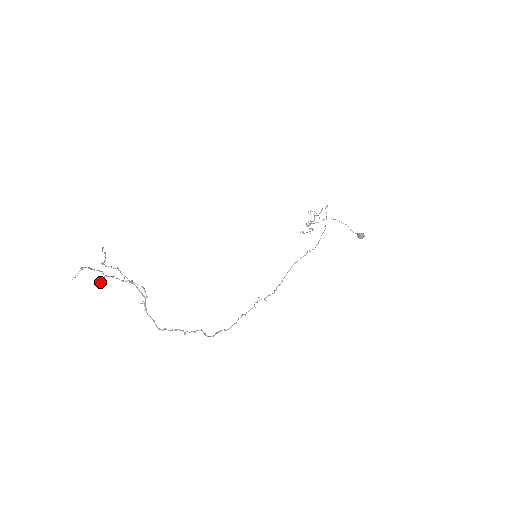
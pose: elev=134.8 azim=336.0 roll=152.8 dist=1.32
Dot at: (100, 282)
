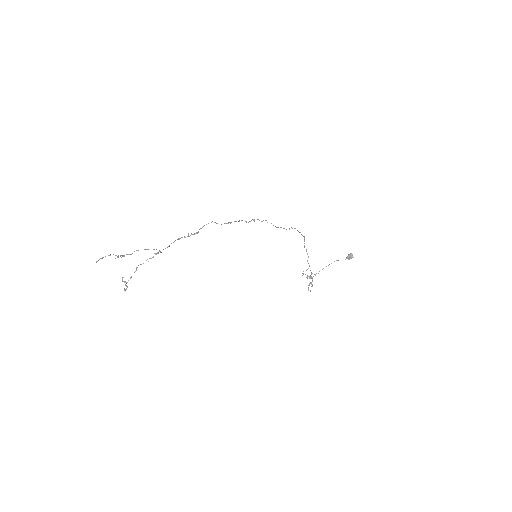
Dot at: occluded
